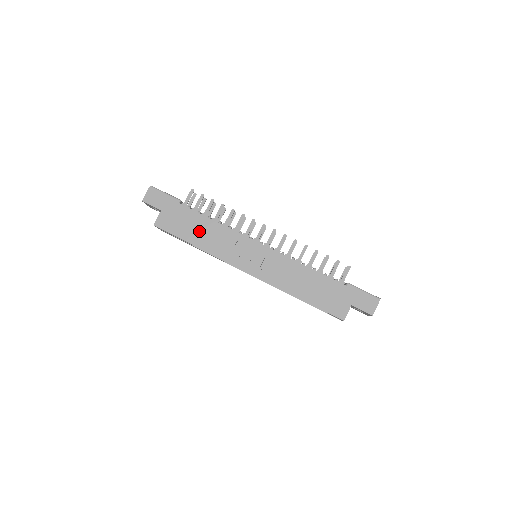
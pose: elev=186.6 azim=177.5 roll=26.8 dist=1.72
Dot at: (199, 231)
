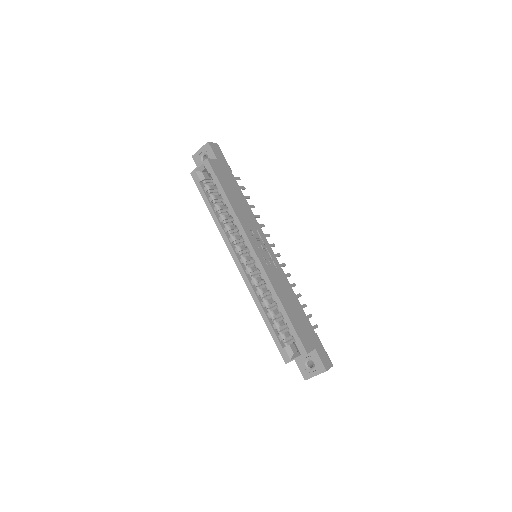
Dot at: (236, 196)
